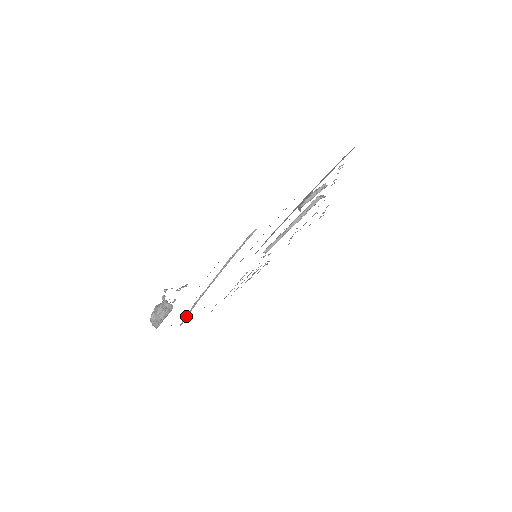
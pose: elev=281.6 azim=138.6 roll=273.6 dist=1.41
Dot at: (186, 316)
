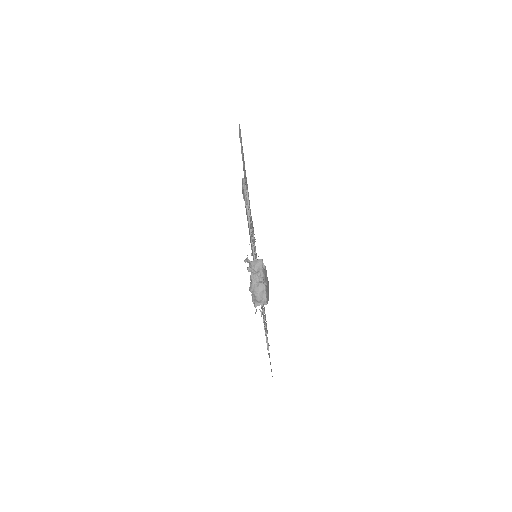
Dot at: occluded
